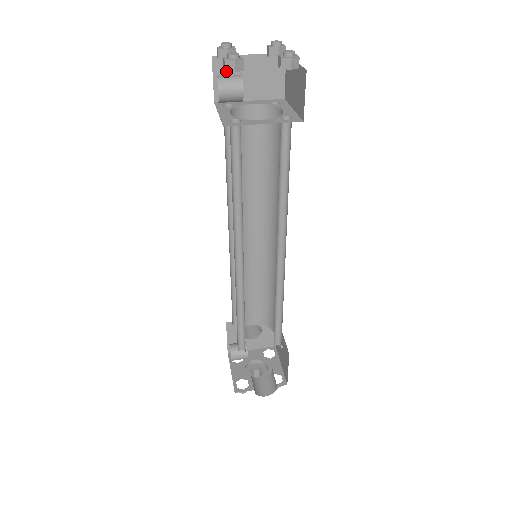
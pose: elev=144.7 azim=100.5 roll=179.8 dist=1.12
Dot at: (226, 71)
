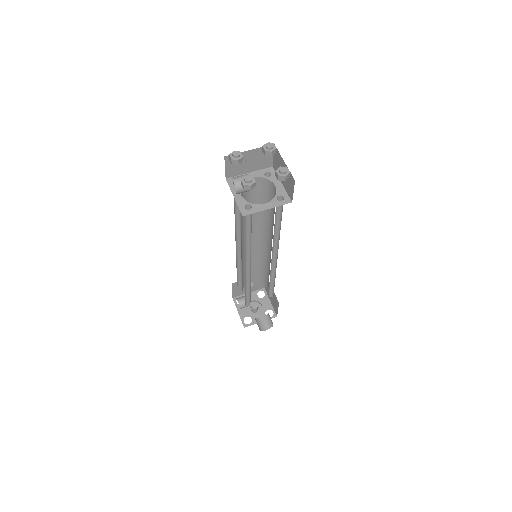
Dot at: (244, 189)
